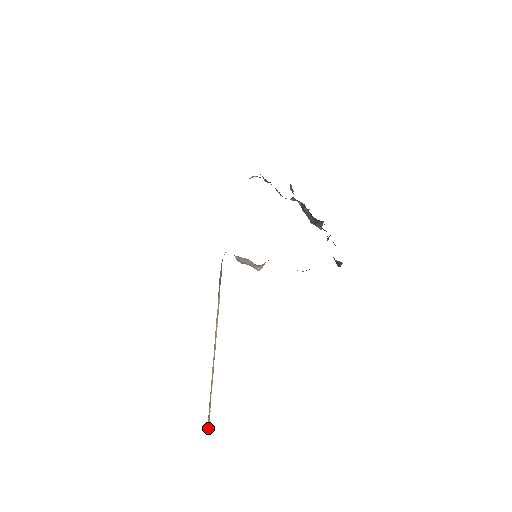
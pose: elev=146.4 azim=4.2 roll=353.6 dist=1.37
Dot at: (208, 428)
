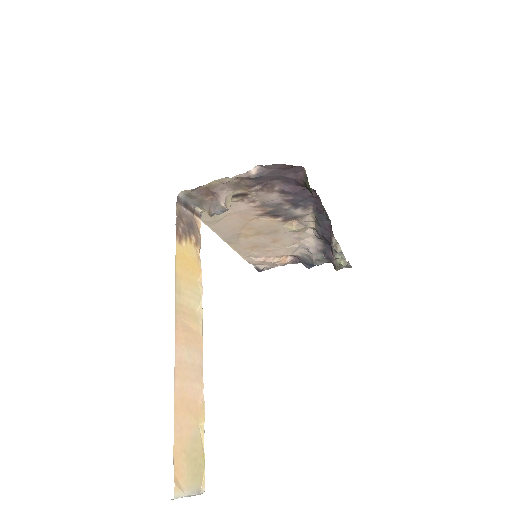
Dot at: (183, 490)
